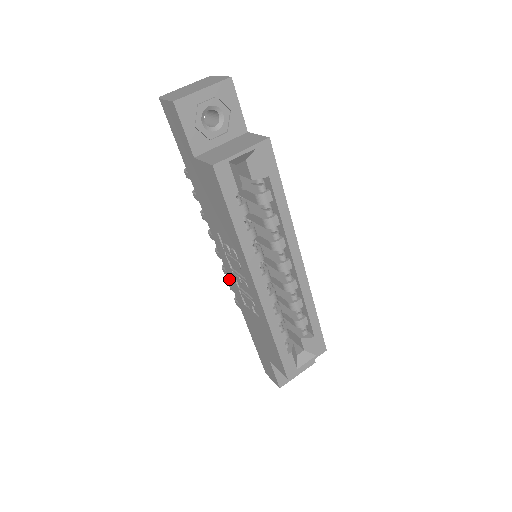
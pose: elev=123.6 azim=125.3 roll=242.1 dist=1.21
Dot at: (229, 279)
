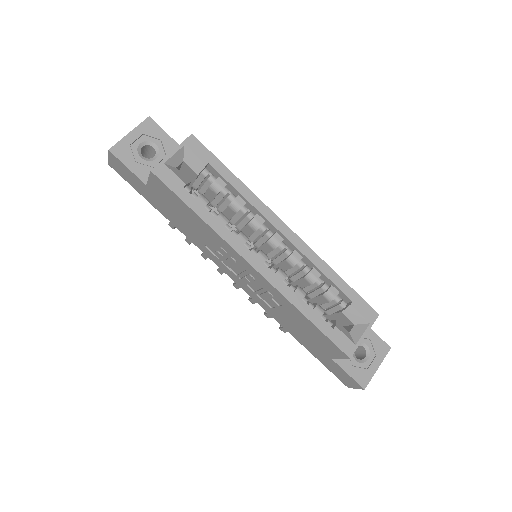
Dot at: occluded
